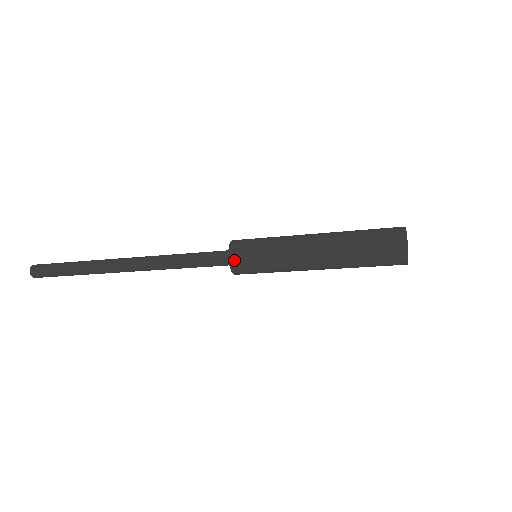
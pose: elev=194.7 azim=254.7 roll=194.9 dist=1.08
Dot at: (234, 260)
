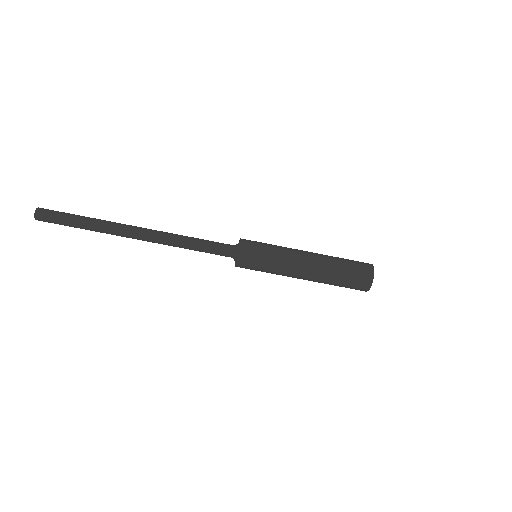
Dot at: (244, 239)
